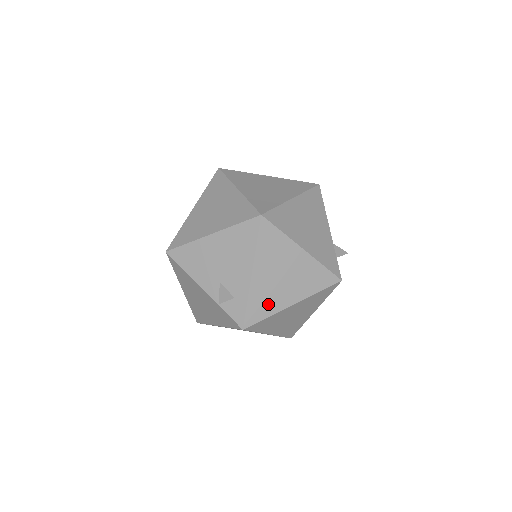
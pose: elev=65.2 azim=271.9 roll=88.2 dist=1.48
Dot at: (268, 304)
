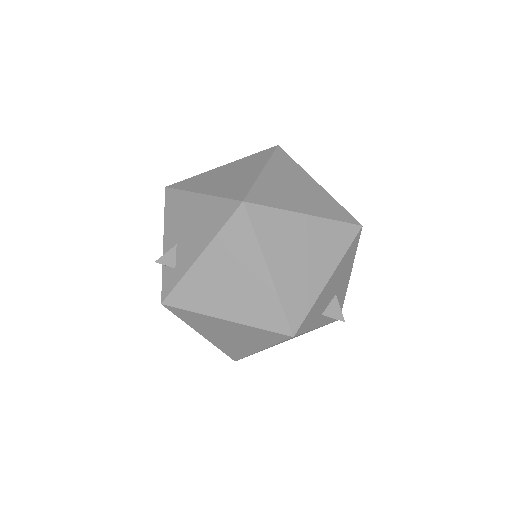
Dot at: (200, 299)
